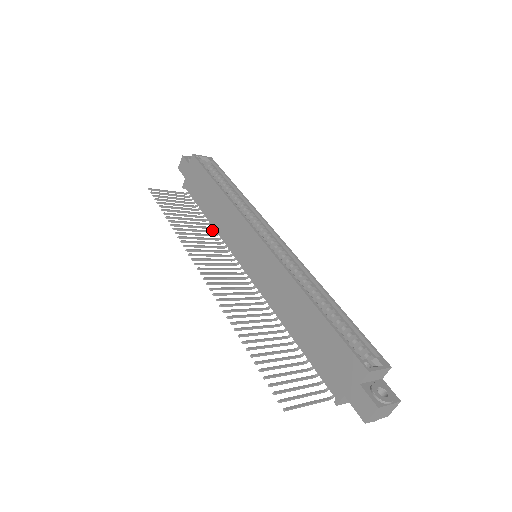
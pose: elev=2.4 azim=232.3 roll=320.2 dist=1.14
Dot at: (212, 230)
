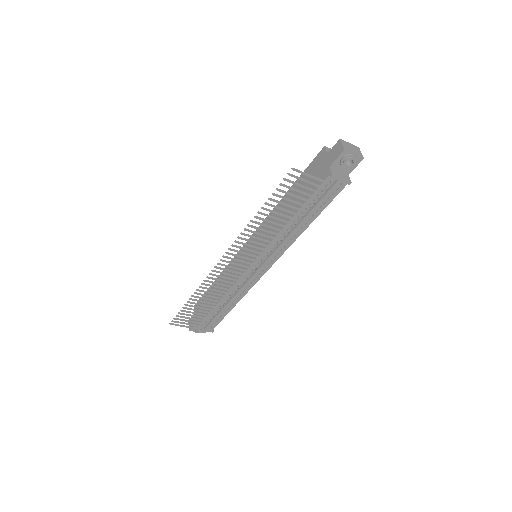
Dot at: (226, 300)
